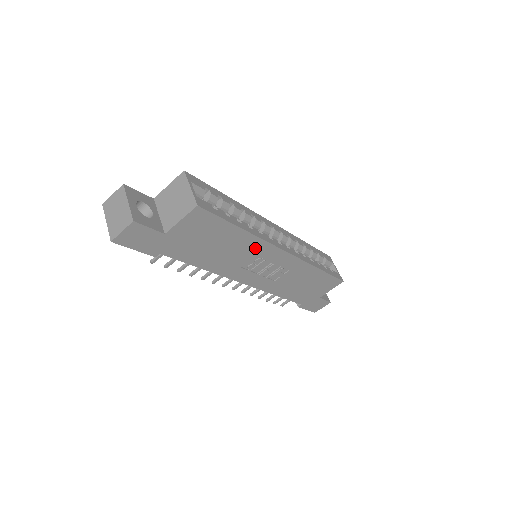
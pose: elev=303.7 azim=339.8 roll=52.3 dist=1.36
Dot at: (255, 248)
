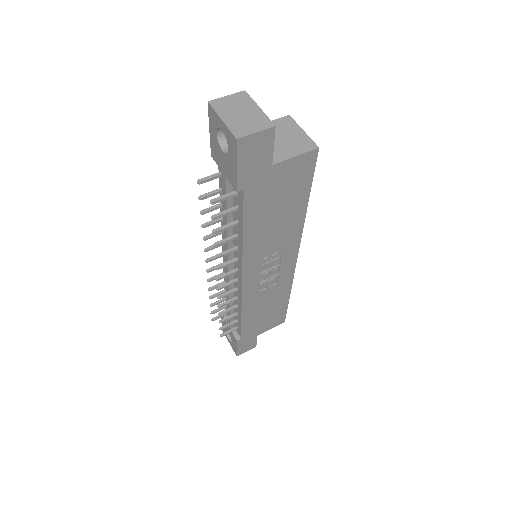
Dot at: (290, 236)
